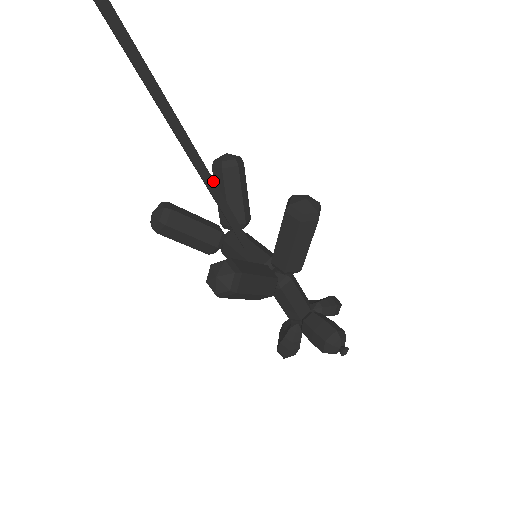
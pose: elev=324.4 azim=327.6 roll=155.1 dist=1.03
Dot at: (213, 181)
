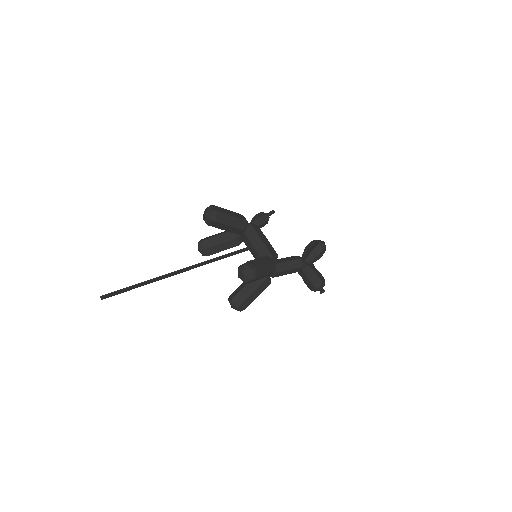
Dot at: (204, 263)
